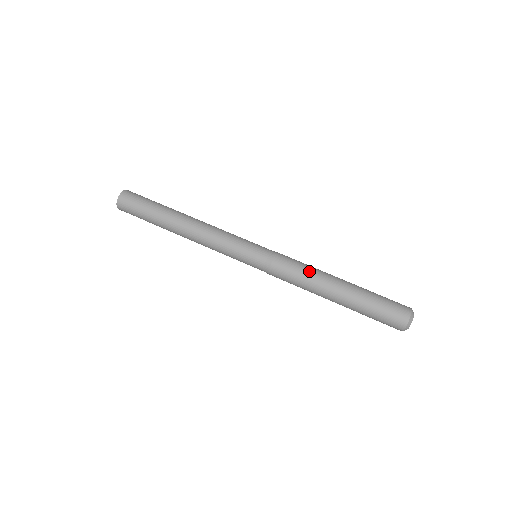
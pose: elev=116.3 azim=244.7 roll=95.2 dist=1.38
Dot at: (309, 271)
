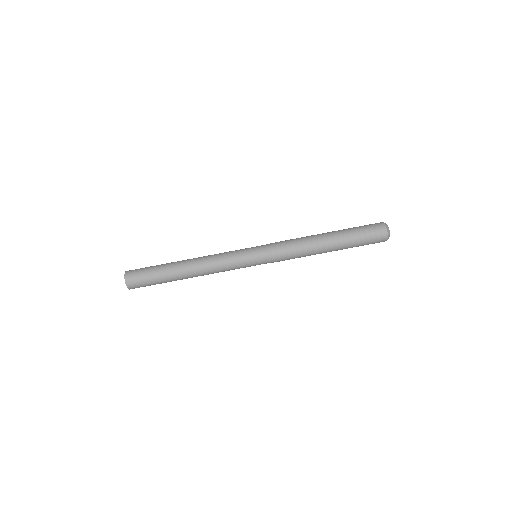
Dot at: (301, 241)
